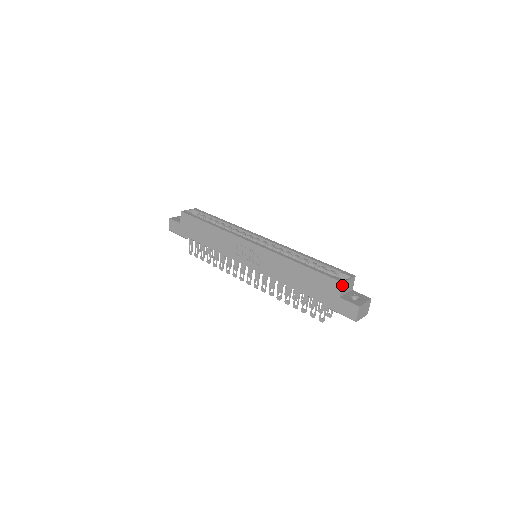
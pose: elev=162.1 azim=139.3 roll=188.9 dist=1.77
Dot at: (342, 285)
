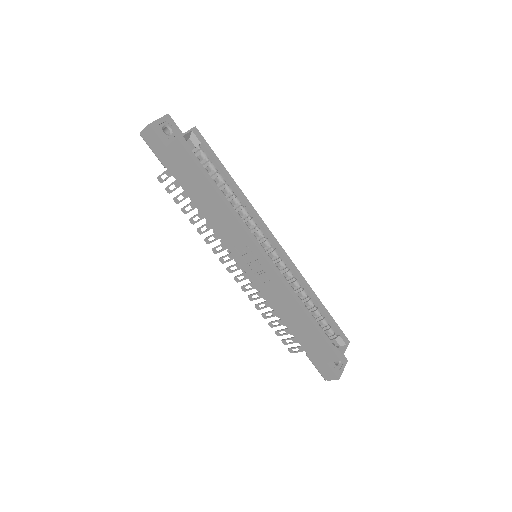
Dot at: occluded
